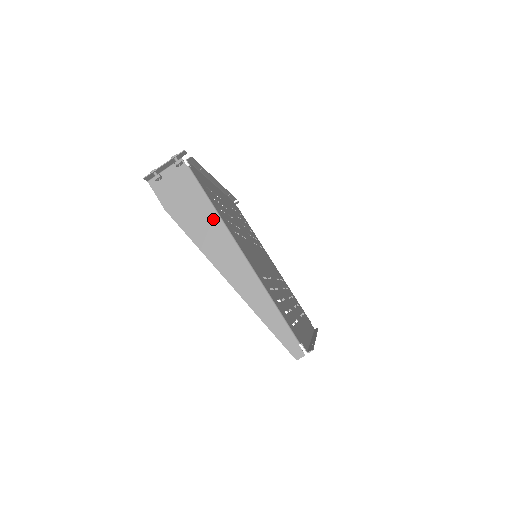
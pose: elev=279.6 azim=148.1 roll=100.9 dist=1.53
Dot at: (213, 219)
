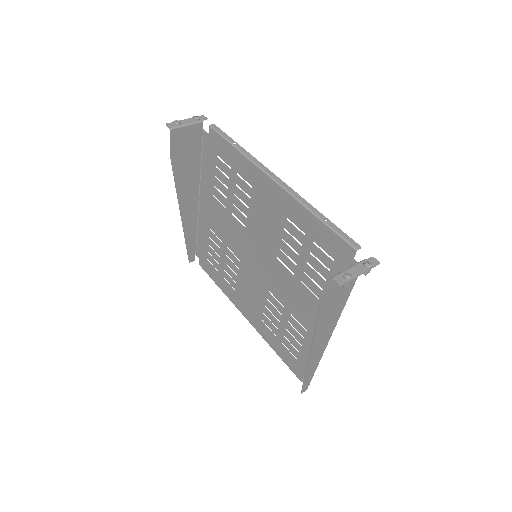
Dot at: (339, 313)
